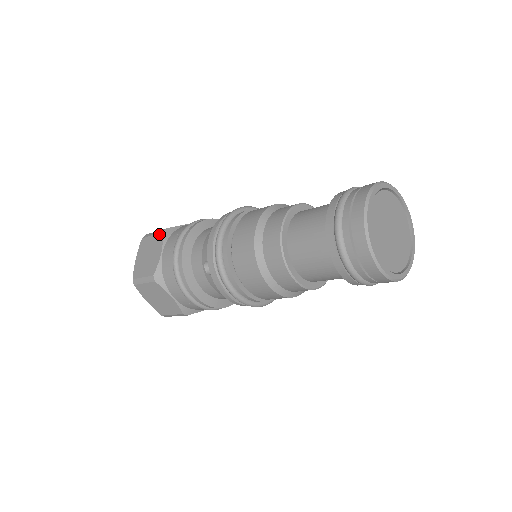
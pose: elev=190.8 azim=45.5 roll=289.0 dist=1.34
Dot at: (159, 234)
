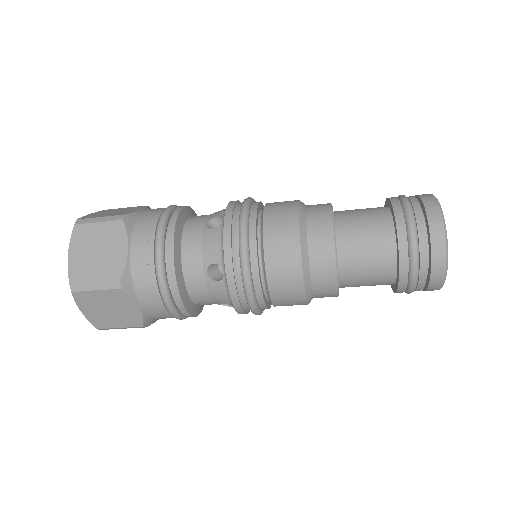
Dot at: (115, 222)
